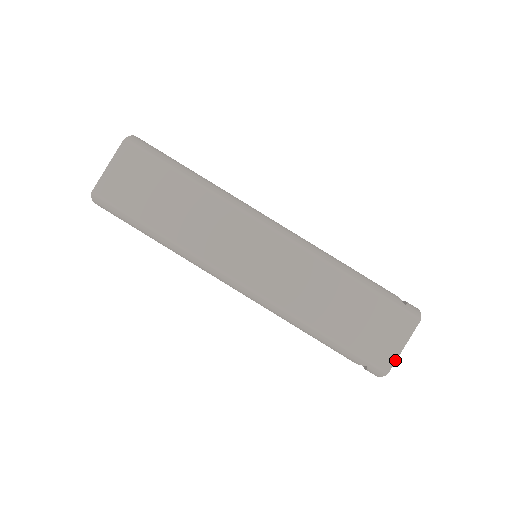
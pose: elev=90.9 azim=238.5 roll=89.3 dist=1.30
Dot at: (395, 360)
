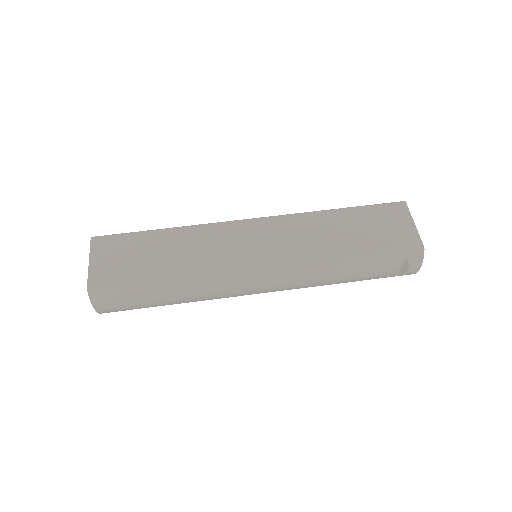
Dot at: (418, 236)
